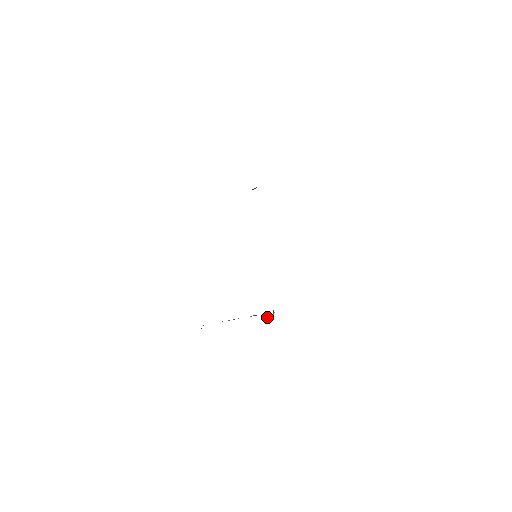
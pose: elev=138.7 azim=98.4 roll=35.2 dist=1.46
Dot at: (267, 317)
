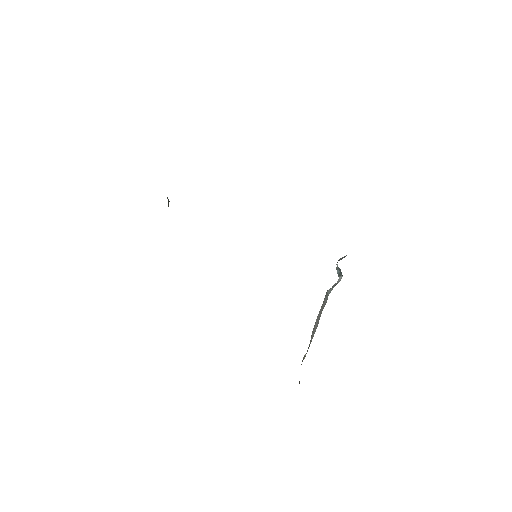
Dot at: occluded
